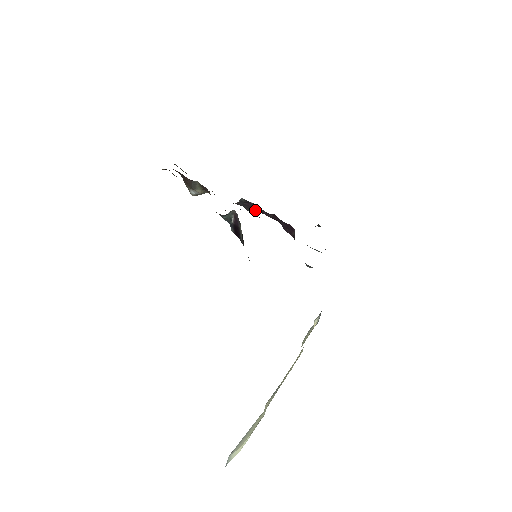
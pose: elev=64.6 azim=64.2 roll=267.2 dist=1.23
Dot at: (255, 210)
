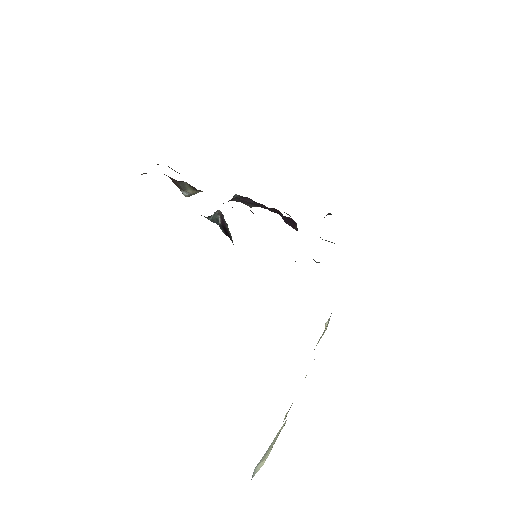
Dot at: (254, 205)
